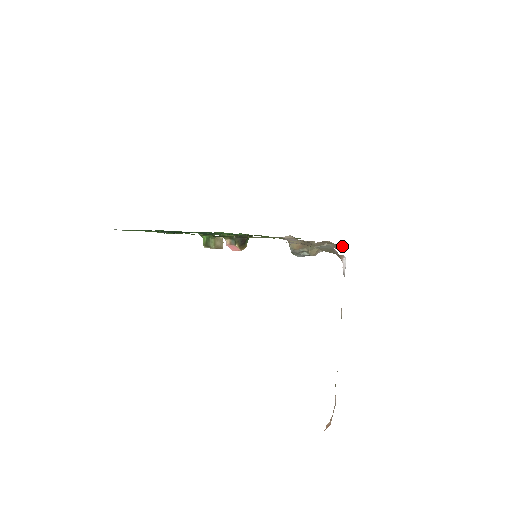
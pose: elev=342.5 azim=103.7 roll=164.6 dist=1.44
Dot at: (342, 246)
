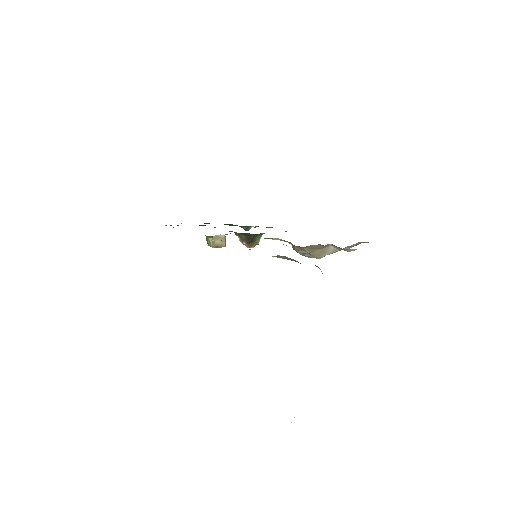
Dot at: (348, 249)
